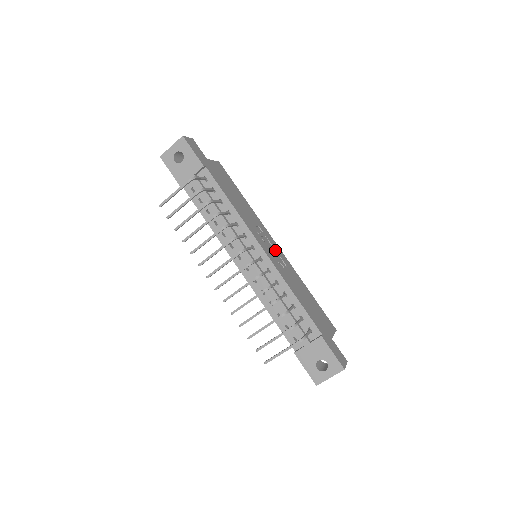
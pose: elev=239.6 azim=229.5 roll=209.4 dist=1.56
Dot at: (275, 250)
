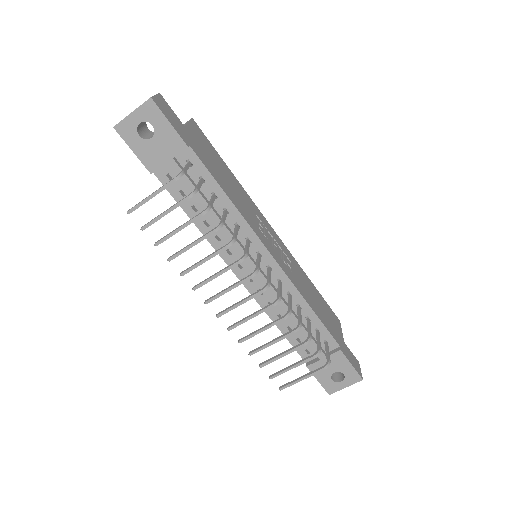
Dot at: (277, 243)
